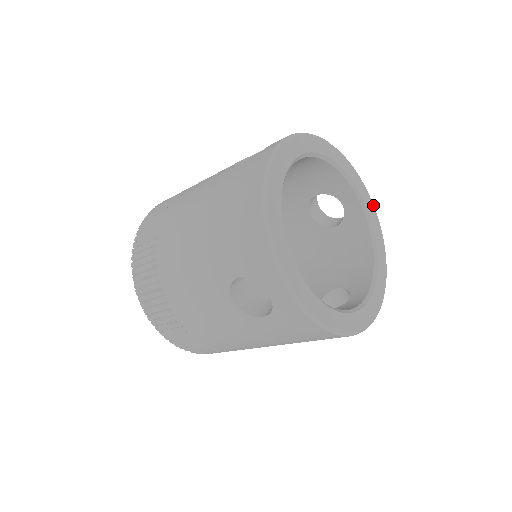
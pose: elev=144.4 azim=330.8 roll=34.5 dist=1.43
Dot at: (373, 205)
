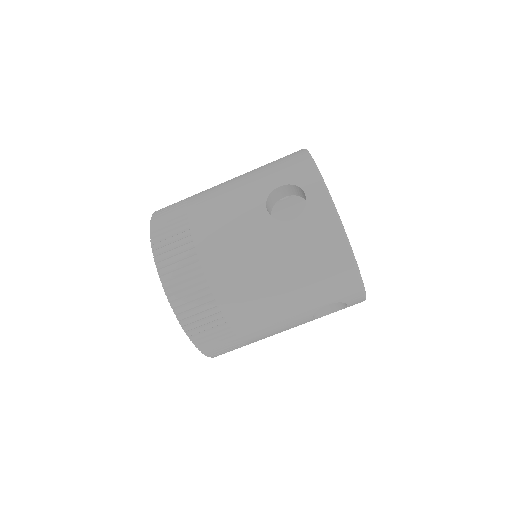
Dot at: occluded
